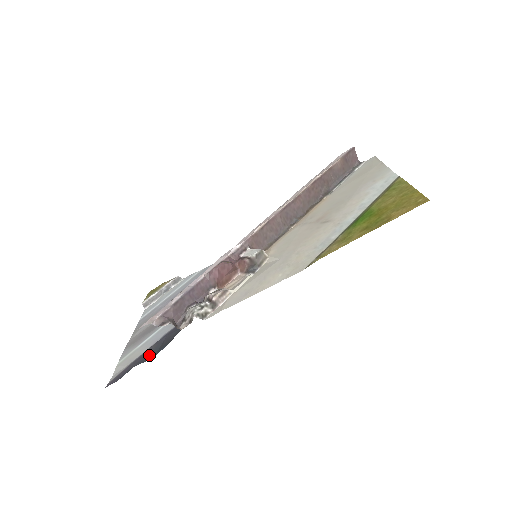
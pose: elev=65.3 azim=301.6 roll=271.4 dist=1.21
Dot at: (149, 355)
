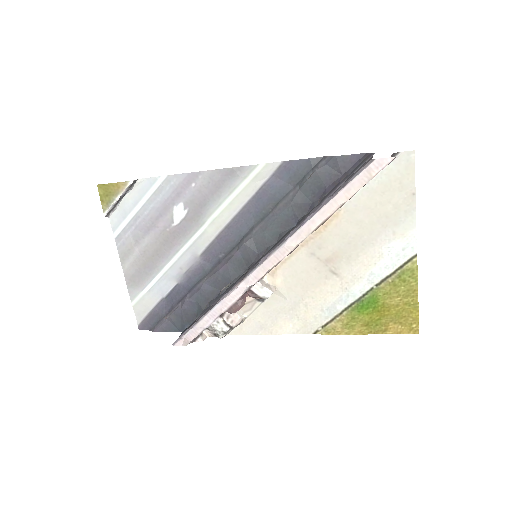
Dot at: (173, 325)
